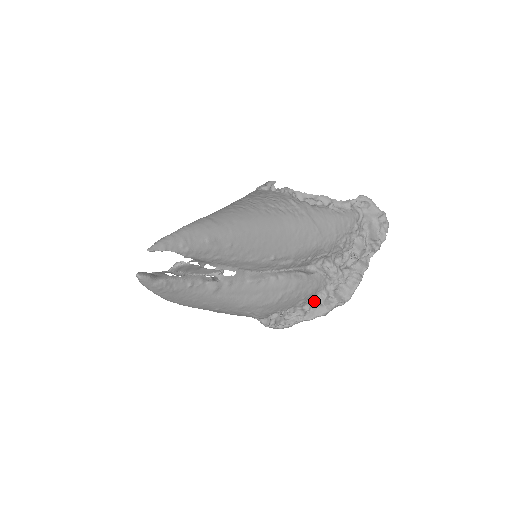
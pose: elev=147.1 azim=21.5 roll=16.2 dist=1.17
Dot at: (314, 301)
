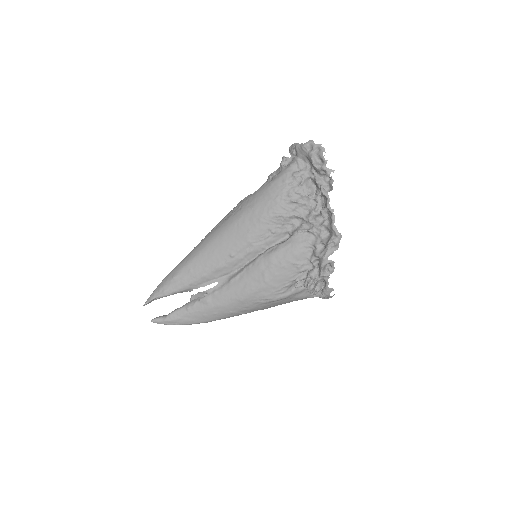
Dot at: (312, 258)
